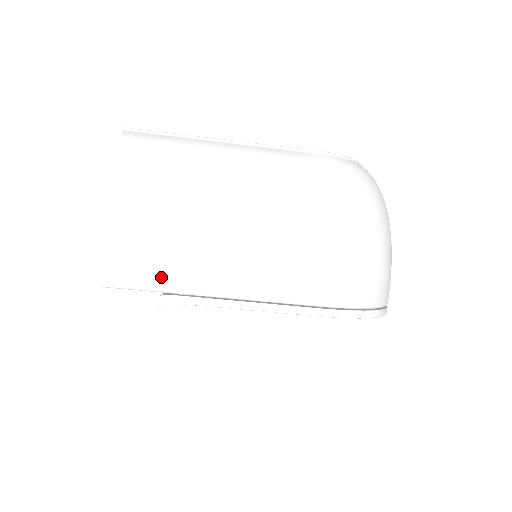
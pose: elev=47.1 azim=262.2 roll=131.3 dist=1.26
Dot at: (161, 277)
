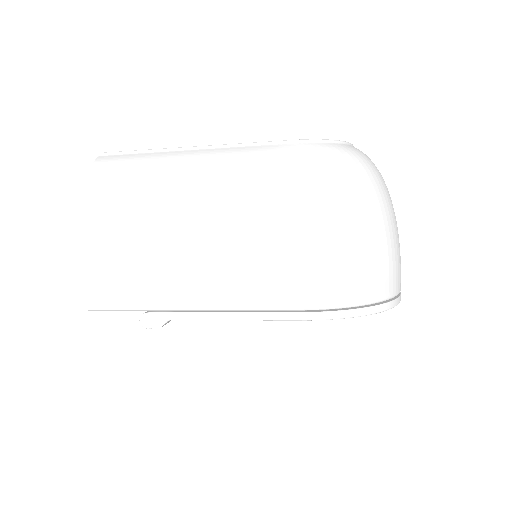
Dot at: (139, 296)
